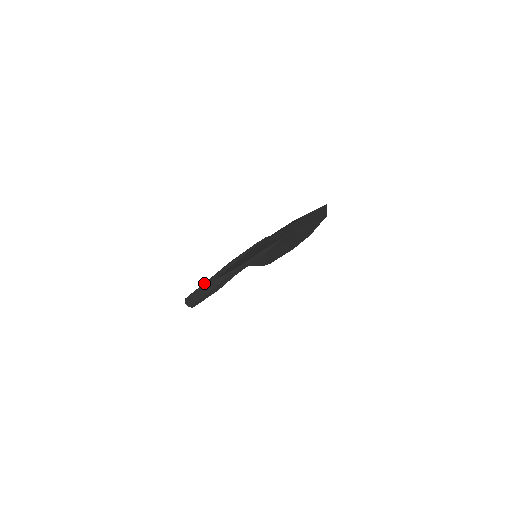
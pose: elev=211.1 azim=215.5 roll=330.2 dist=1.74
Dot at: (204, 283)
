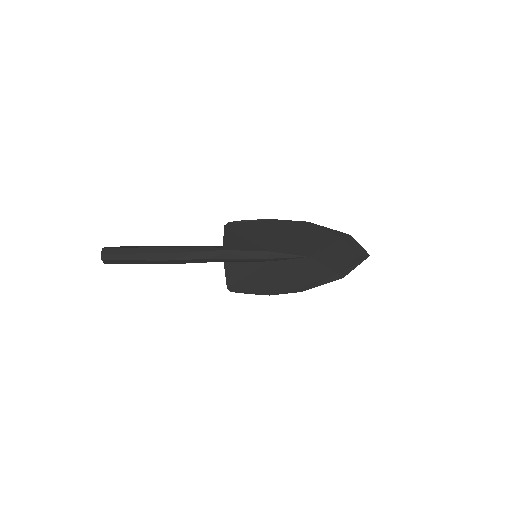
Dot at: occluded
